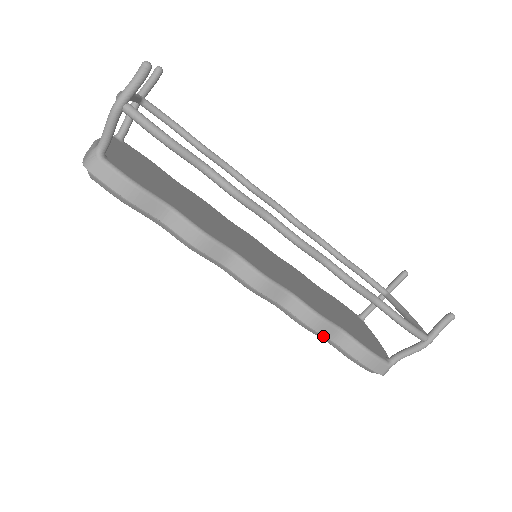
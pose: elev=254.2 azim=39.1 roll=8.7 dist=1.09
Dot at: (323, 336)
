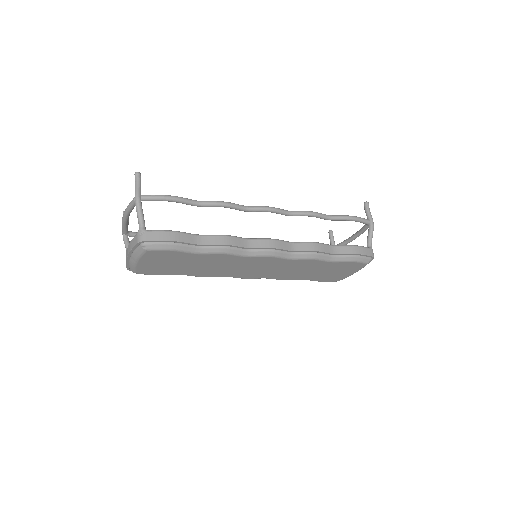
Dot at: (327, 256)
